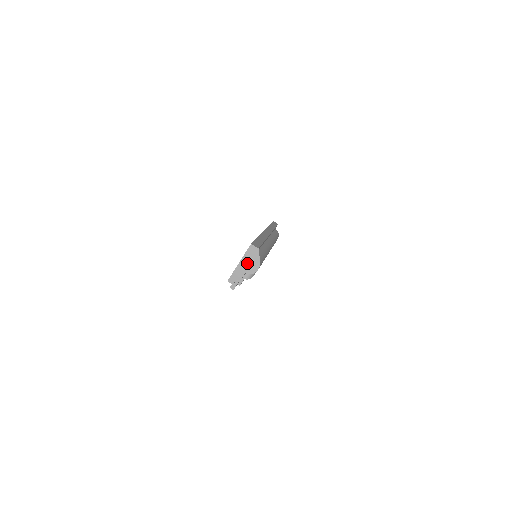
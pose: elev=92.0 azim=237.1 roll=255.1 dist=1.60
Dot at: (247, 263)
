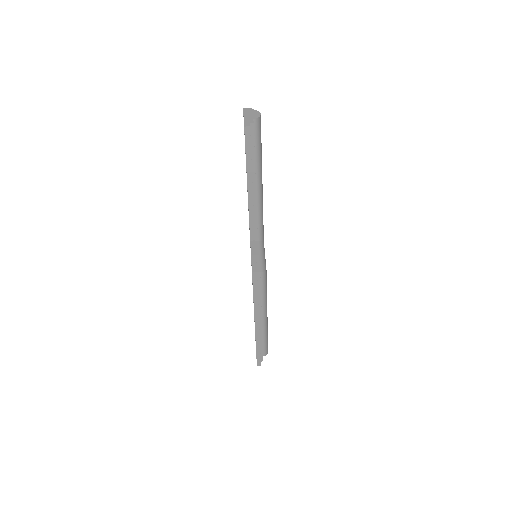
Dot at: (249, 115)
